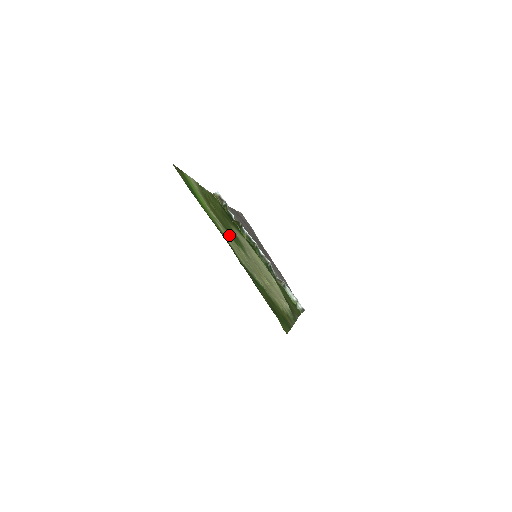
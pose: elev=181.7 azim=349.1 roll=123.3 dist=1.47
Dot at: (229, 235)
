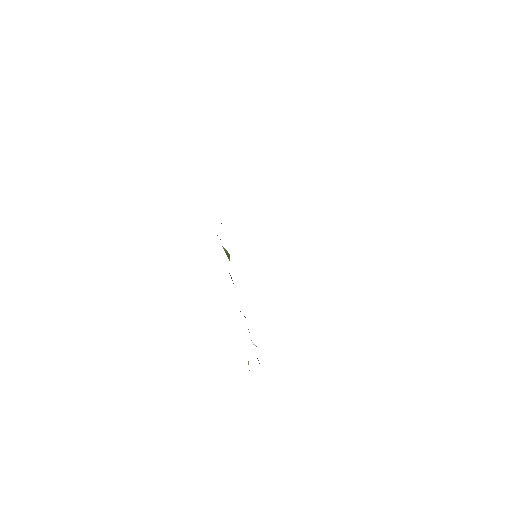
Dot at: occluded
